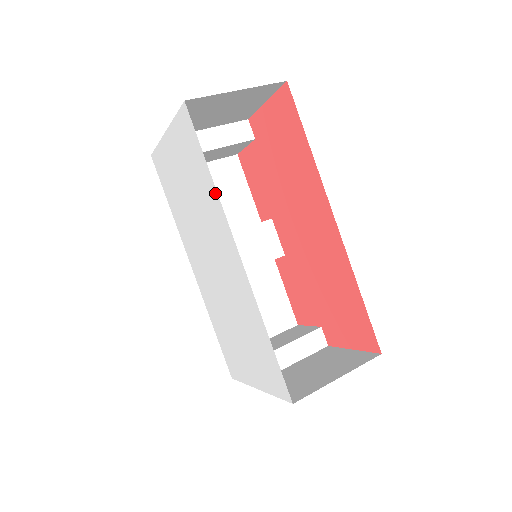
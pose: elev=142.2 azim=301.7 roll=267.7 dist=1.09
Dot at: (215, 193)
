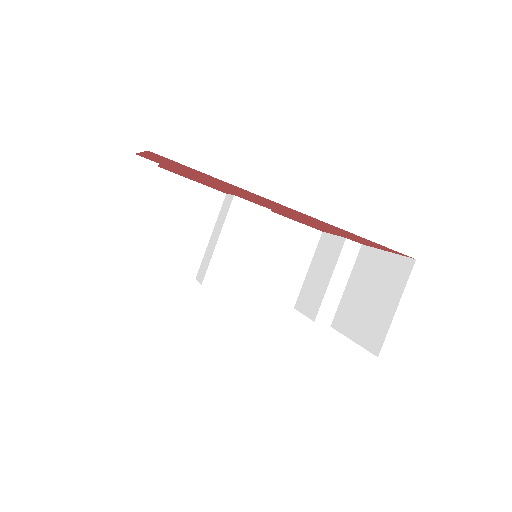
Dot at: occluded
